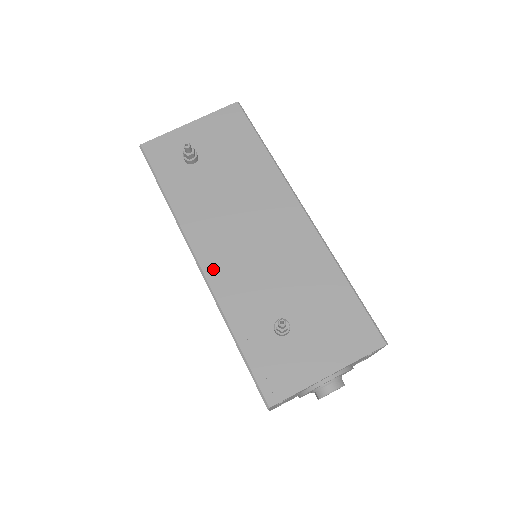
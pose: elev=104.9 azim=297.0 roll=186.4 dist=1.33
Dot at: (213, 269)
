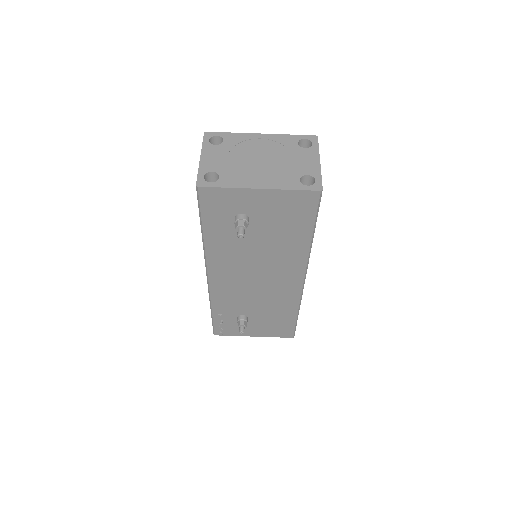
Dot at: (217, 285)
